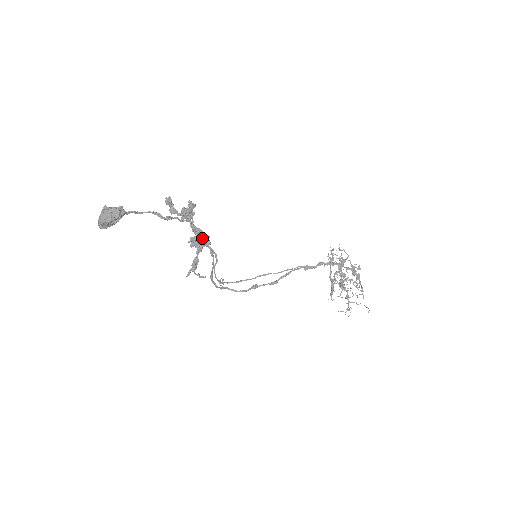
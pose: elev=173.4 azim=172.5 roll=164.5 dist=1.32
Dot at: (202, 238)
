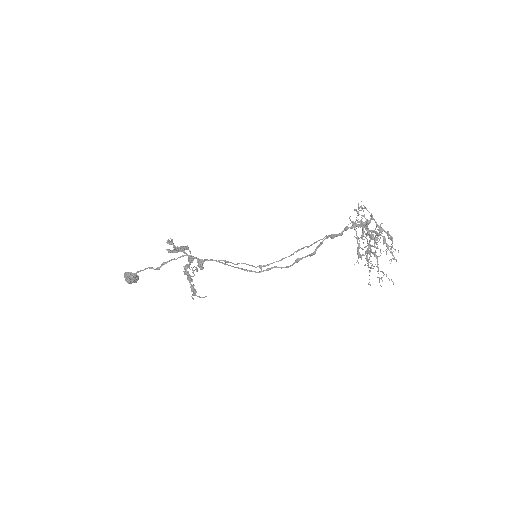
Dot at: (202, 261)
